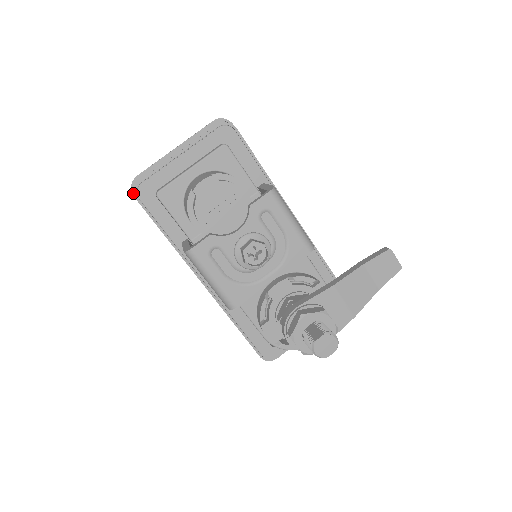
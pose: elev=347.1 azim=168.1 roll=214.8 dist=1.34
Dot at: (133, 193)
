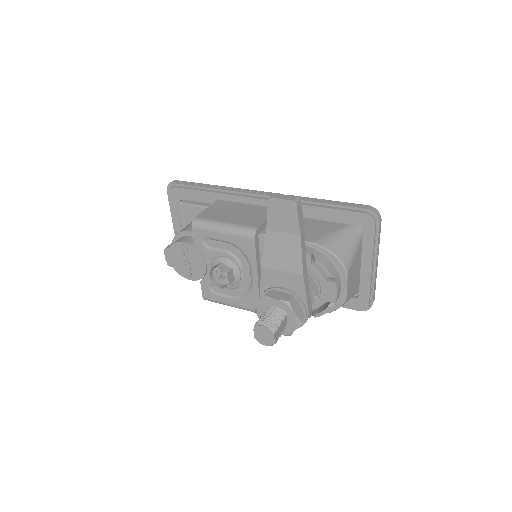
Dot at: occluded
